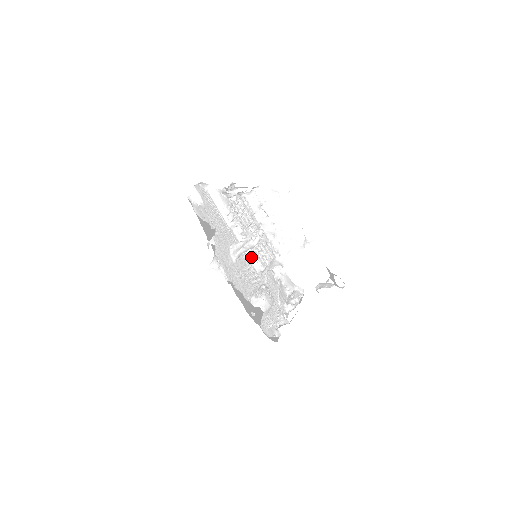
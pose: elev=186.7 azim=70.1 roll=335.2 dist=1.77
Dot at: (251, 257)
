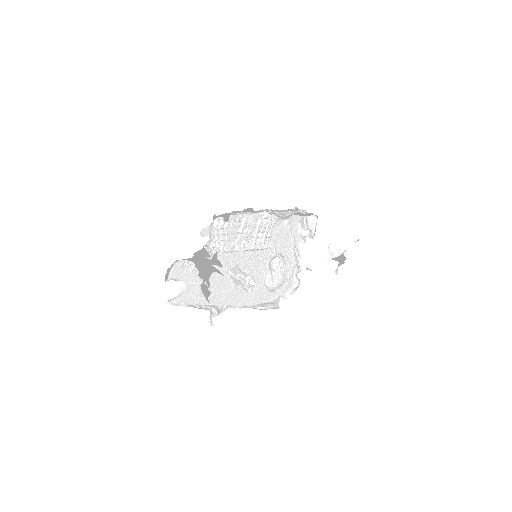
Dot at: (251, 250)
